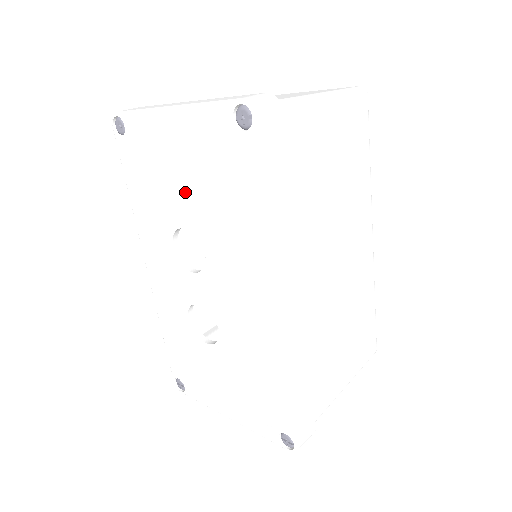
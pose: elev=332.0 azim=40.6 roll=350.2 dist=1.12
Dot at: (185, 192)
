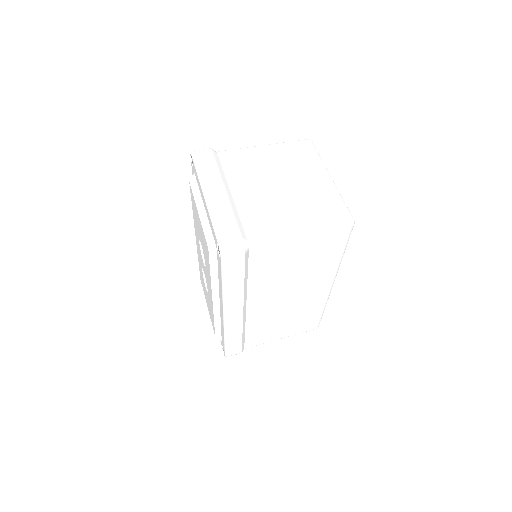
Dot at: occluded
